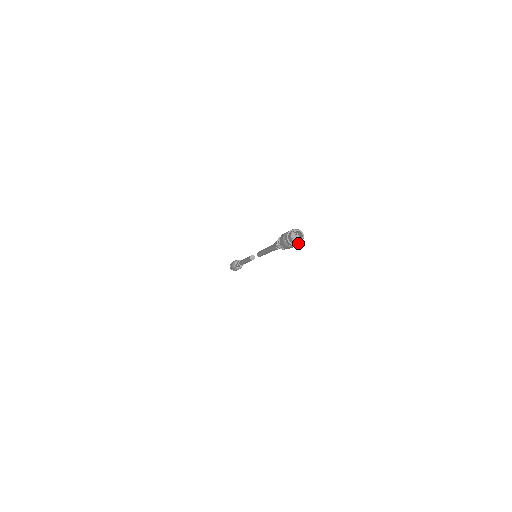
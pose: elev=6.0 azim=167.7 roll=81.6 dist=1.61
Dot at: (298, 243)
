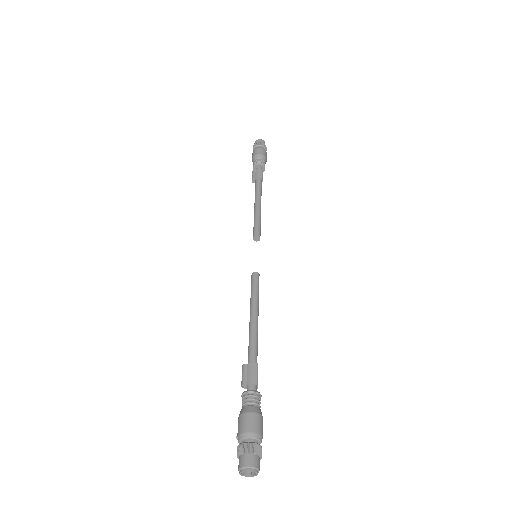
Dot at: occluded
